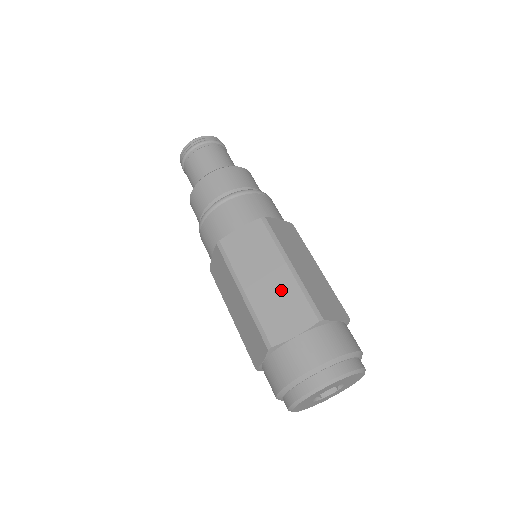
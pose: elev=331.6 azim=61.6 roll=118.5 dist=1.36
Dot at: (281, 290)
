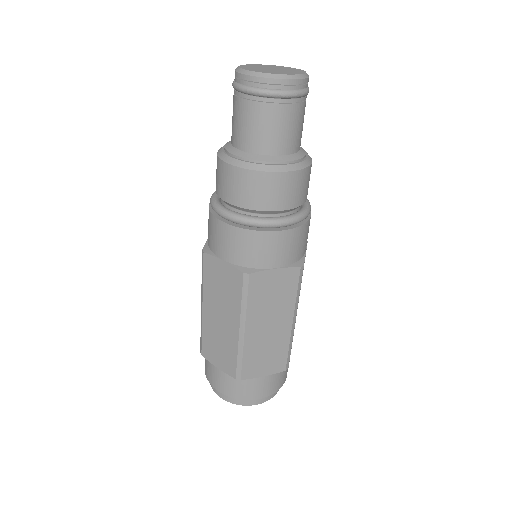
Dot at: (225, 337)
